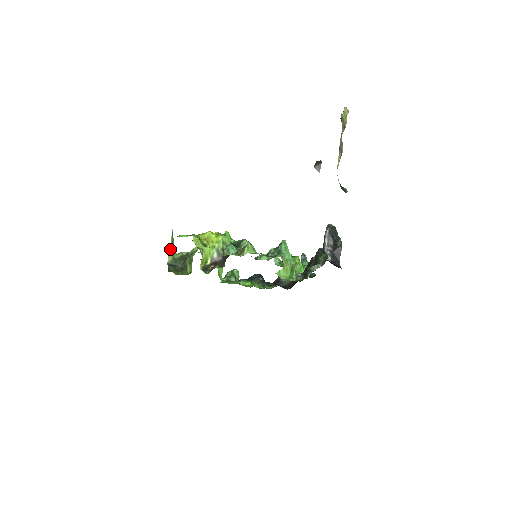
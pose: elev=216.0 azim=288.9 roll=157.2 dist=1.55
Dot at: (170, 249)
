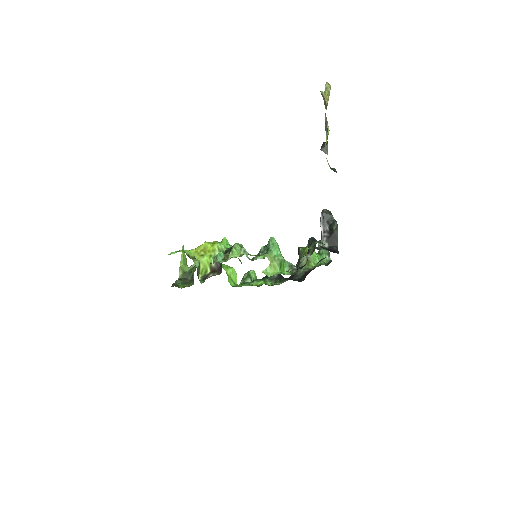
Dot at: (180, 264)
